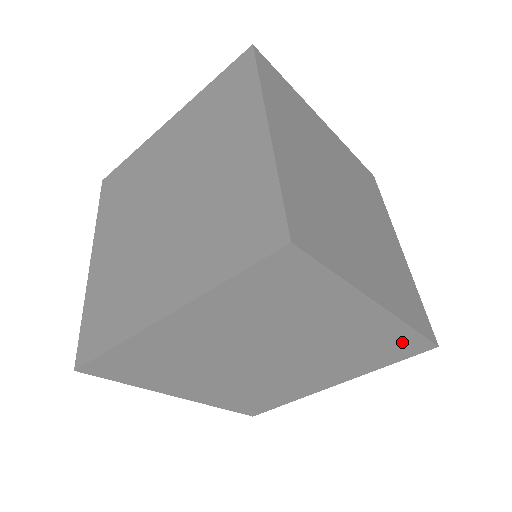
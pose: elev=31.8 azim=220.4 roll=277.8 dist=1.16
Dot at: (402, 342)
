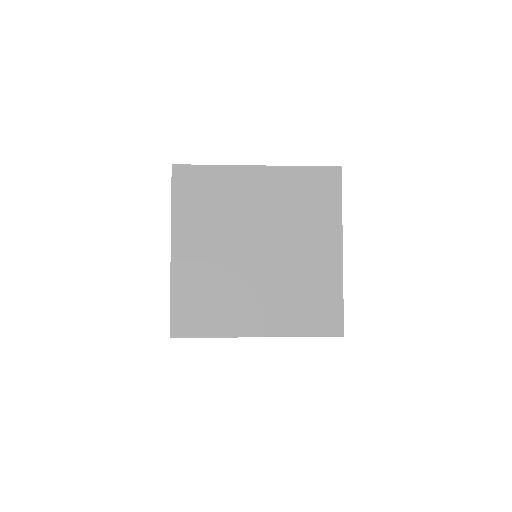
Dot at: occluded
